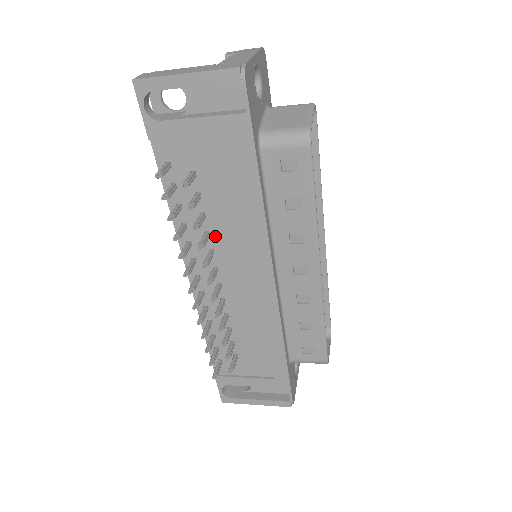
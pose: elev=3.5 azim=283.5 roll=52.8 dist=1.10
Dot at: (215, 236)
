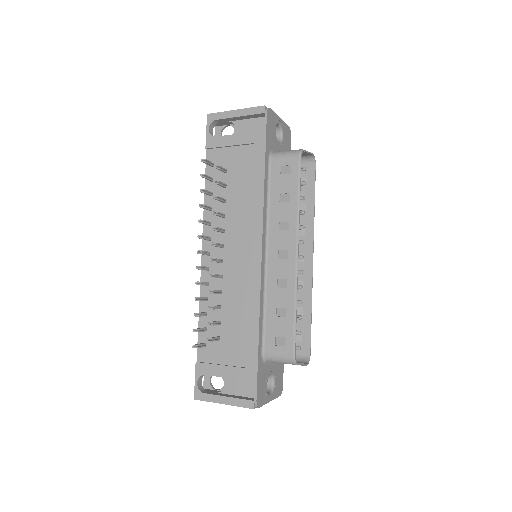
Dot at: (228, 218)
